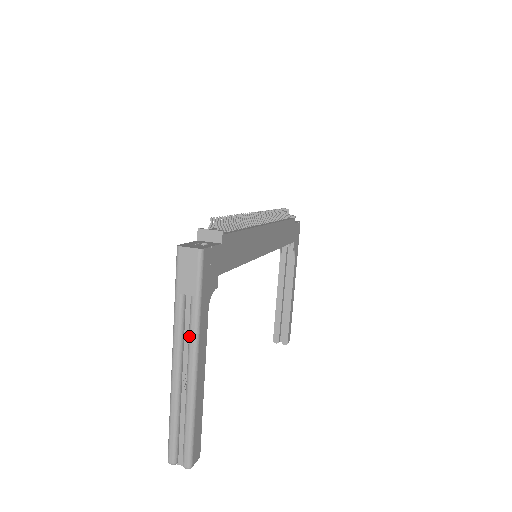
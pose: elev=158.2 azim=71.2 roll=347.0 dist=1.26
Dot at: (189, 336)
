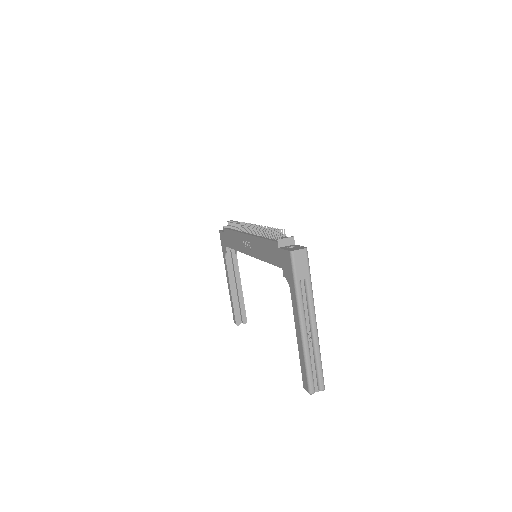
Dot at: (309, 305)
